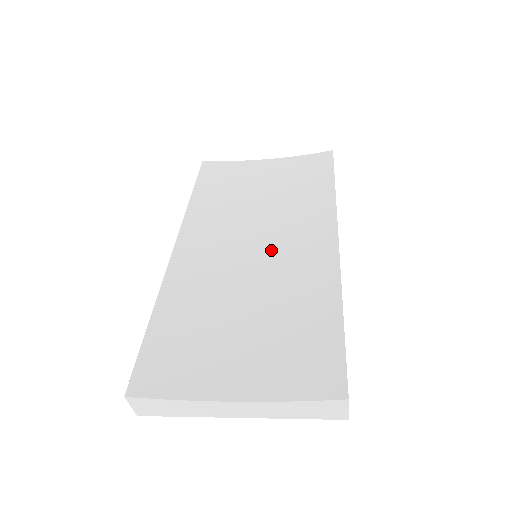
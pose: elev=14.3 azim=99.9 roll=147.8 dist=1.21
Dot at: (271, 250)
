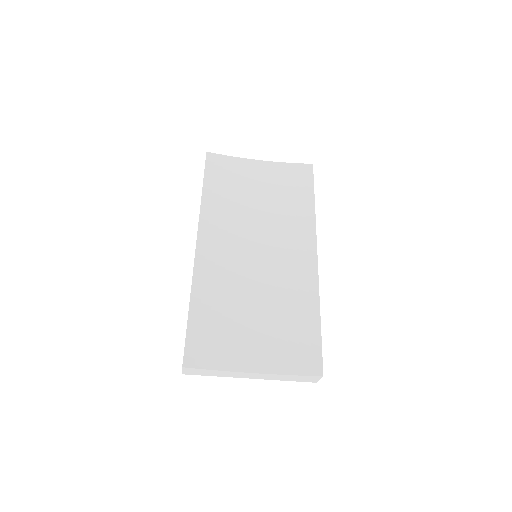
Dot at: (270, 256)
